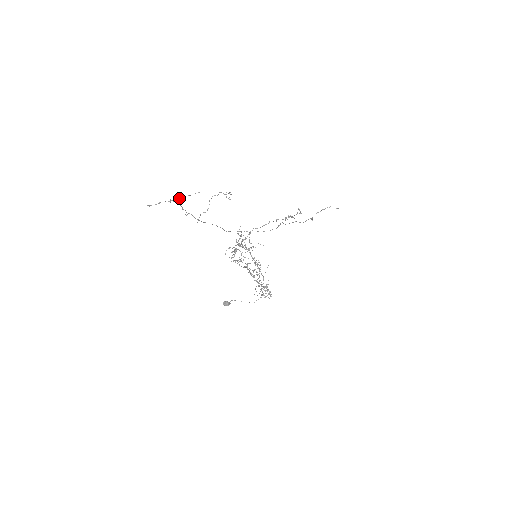
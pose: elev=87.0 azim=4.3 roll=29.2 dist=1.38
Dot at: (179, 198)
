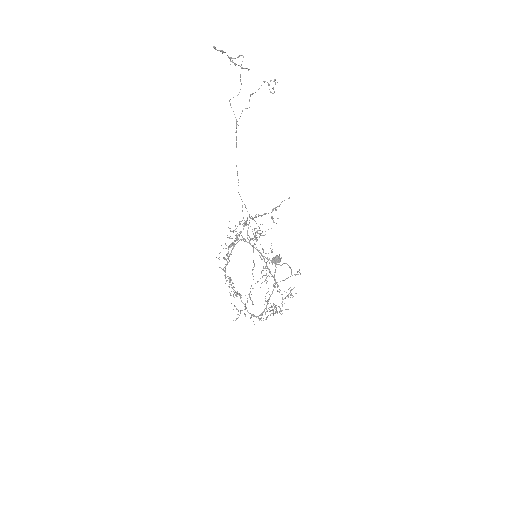
Dot at: (234, 64)
